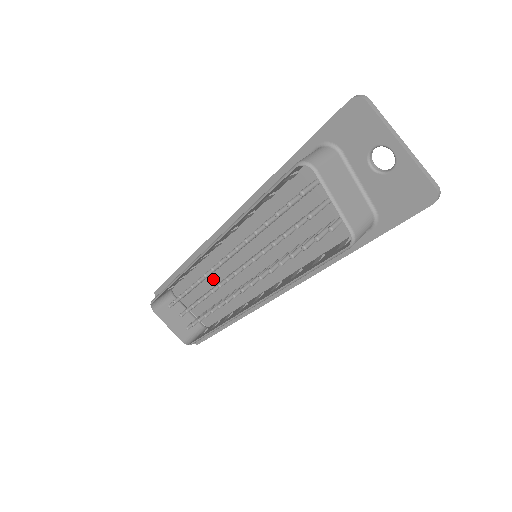
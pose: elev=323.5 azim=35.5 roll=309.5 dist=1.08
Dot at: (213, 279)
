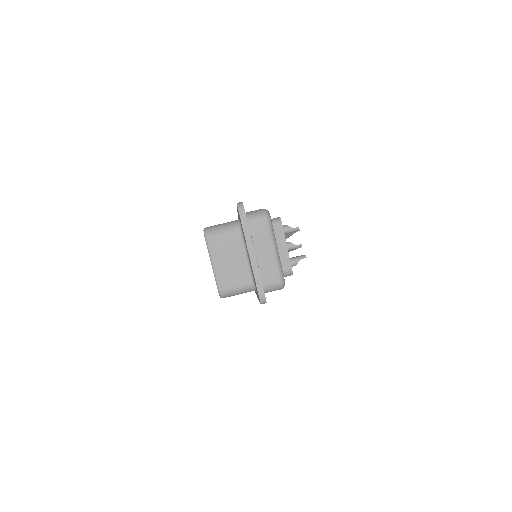
Dot at: occluded
